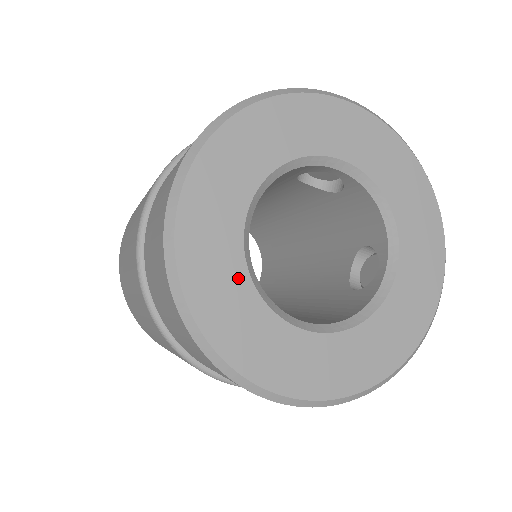
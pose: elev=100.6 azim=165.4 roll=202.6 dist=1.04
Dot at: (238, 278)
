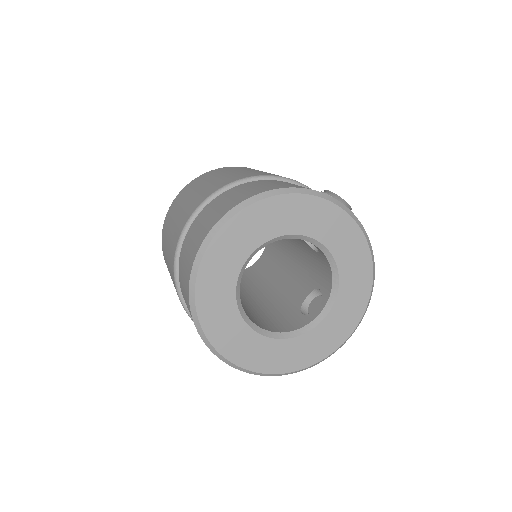
Dot at: (228, 293)
